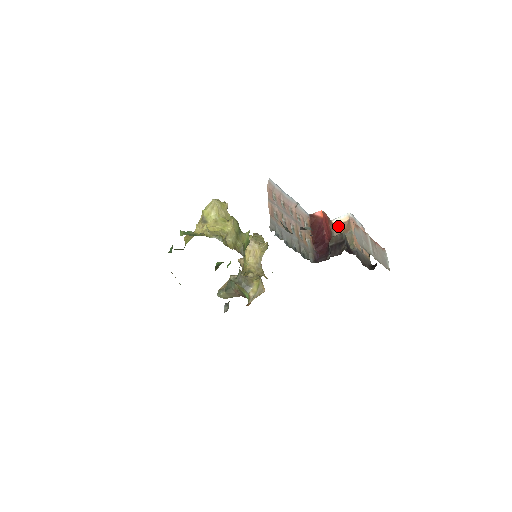
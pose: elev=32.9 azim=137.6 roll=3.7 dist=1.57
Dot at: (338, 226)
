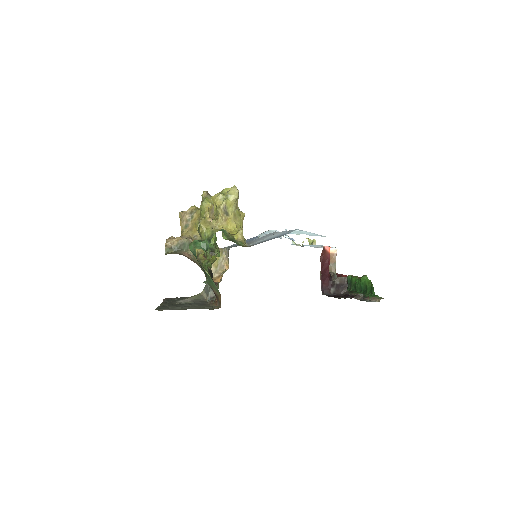
Dot at: occluded
